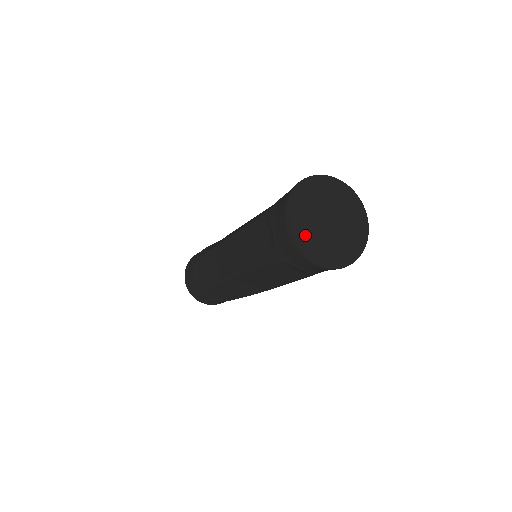
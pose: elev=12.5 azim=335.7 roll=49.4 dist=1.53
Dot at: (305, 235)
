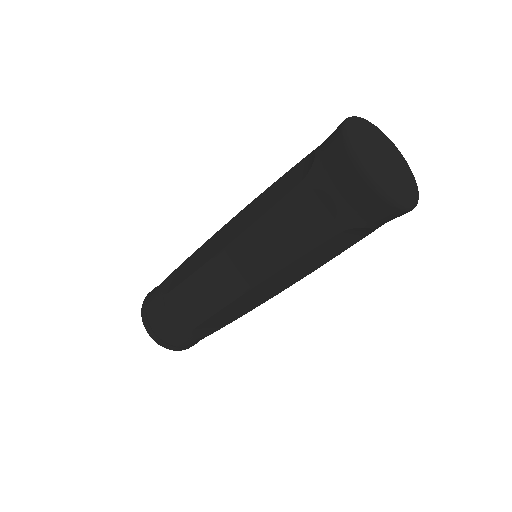
Dot at: (359, 145)
